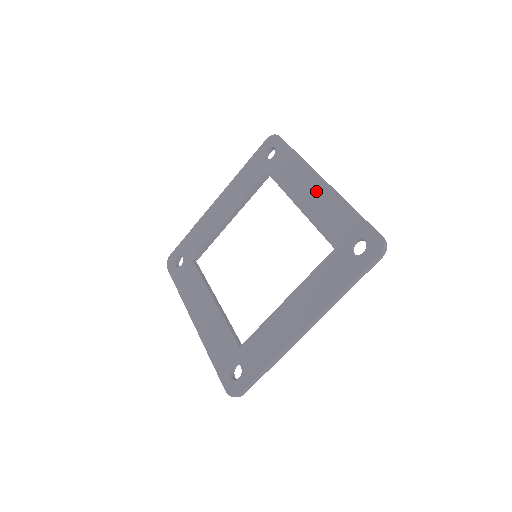
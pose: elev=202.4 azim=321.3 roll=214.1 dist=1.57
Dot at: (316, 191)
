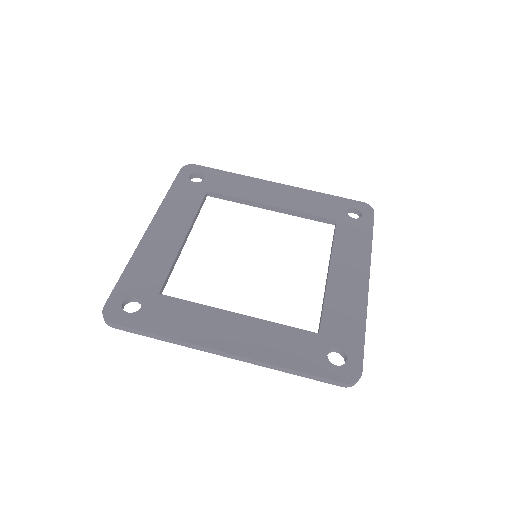
Dot at: (355, 281)
